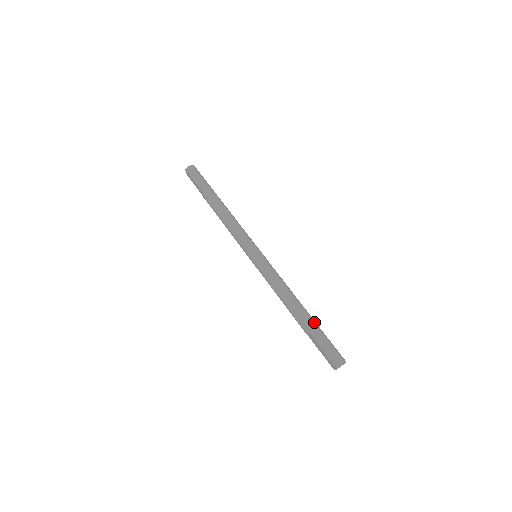
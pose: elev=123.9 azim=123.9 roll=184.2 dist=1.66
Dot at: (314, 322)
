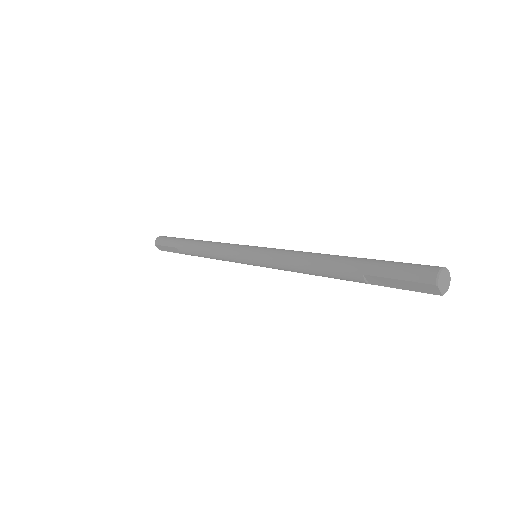
Dot at: (363, 259)
